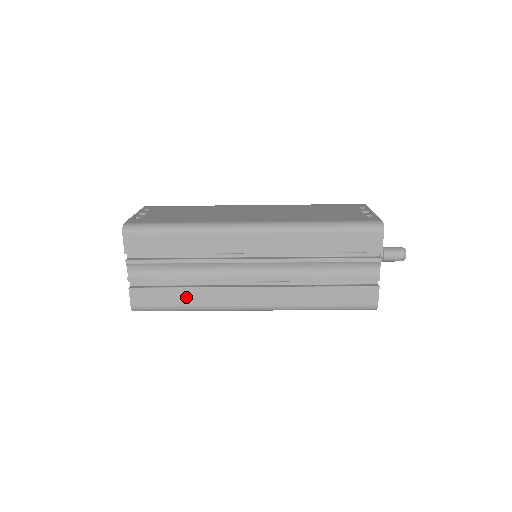
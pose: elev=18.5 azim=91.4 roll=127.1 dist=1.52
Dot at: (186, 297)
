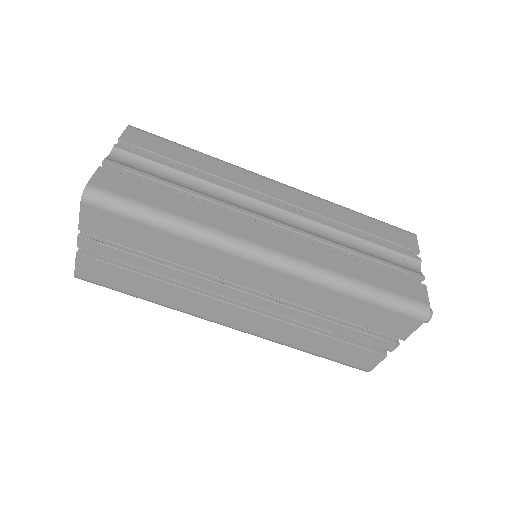
Dot at: (177, 205)
